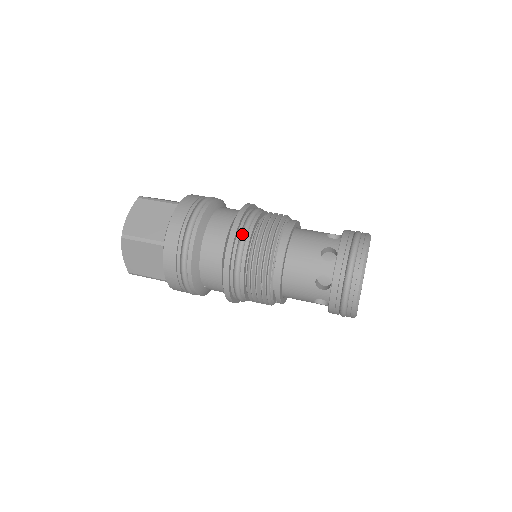
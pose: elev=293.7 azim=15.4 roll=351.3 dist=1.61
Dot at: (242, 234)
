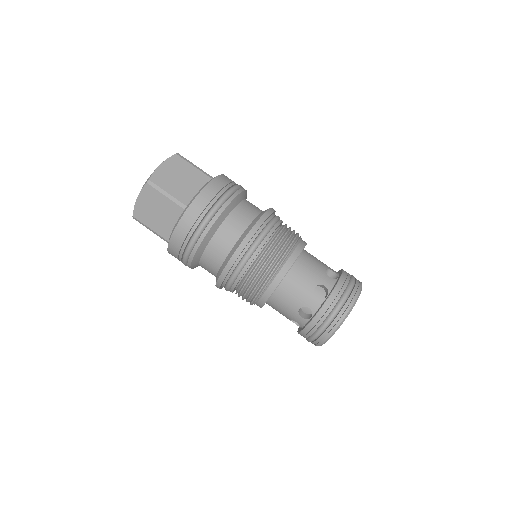
Dot at: (234, 274)
